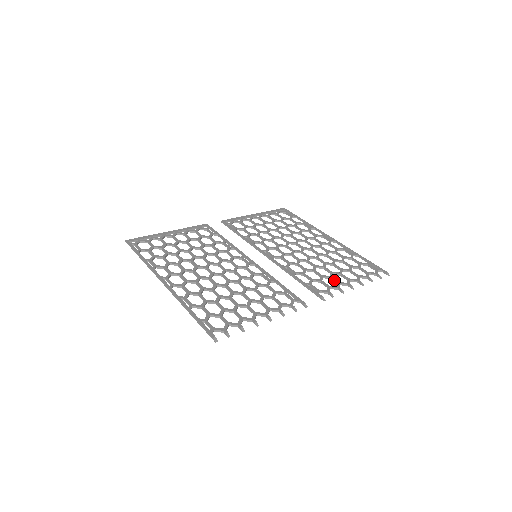
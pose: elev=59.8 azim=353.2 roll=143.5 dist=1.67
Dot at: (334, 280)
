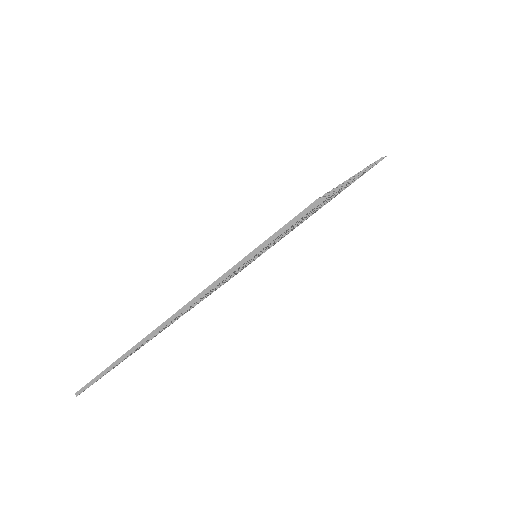
Dot at: occluded
